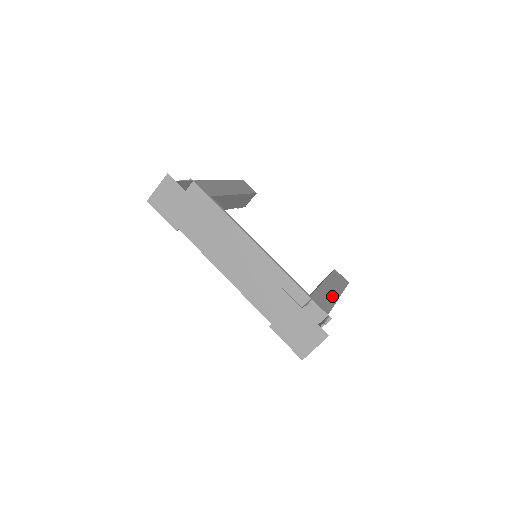
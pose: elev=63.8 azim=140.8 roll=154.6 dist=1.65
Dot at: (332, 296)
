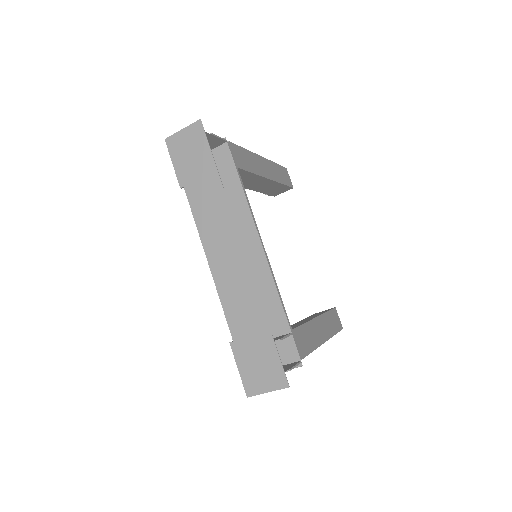
Dot at: (317, 338)
